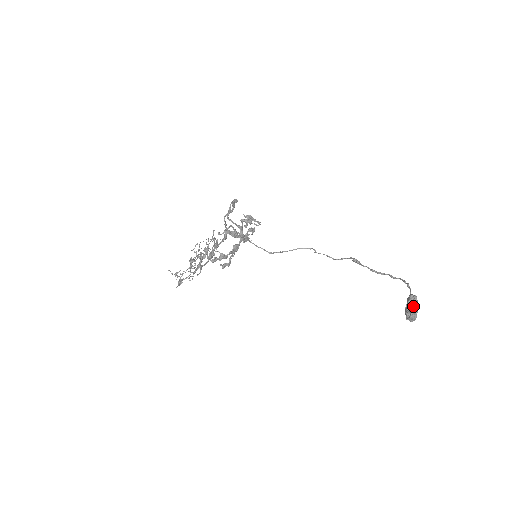
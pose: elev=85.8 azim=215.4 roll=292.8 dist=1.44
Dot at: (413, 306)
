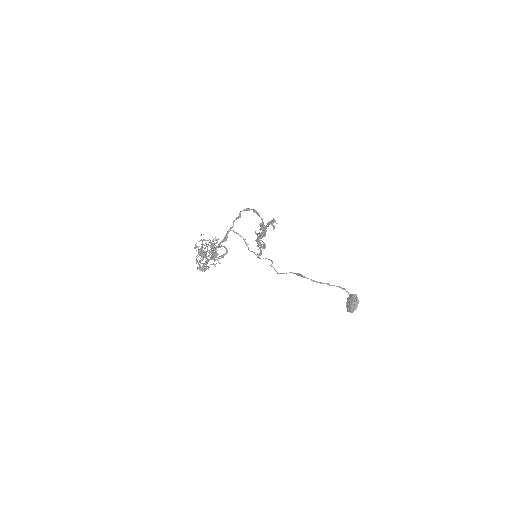
Dot at: (357, 300)
